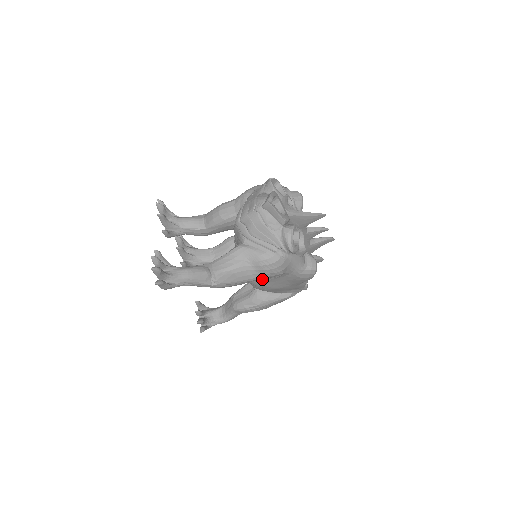
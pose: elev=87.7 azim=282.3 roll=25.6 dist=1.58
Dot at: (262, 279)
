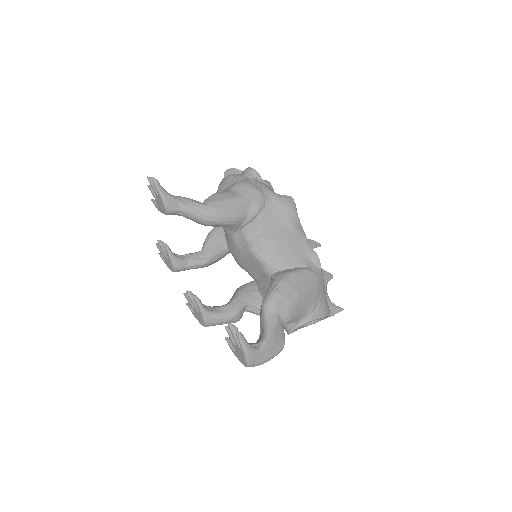
Dot at: (257, 225)
